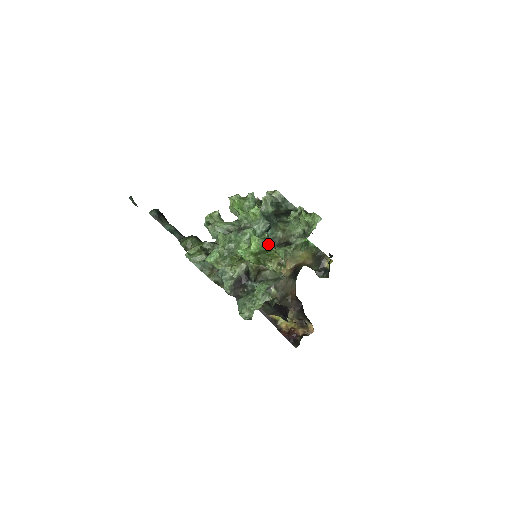
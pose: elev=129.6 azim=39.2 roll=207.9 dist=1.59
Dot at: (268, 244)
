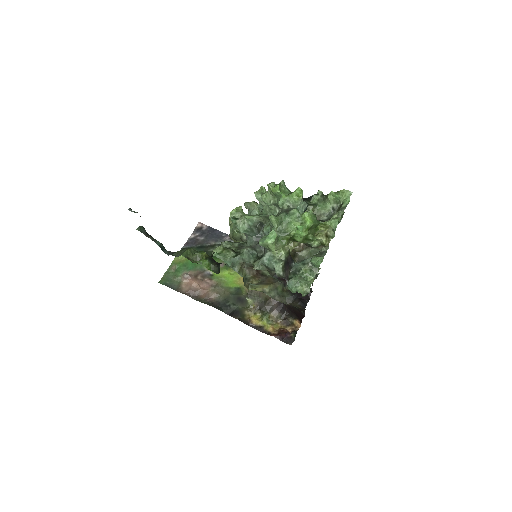
Dot at: occluded
